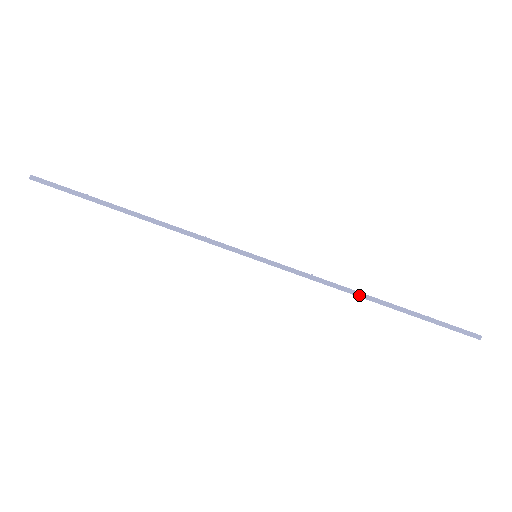
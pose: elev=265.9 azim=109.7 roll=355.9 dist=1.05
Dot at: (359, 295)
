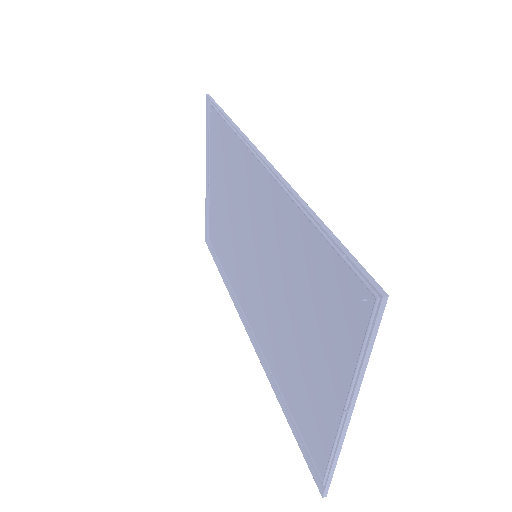
Dot at: (303, 203)
